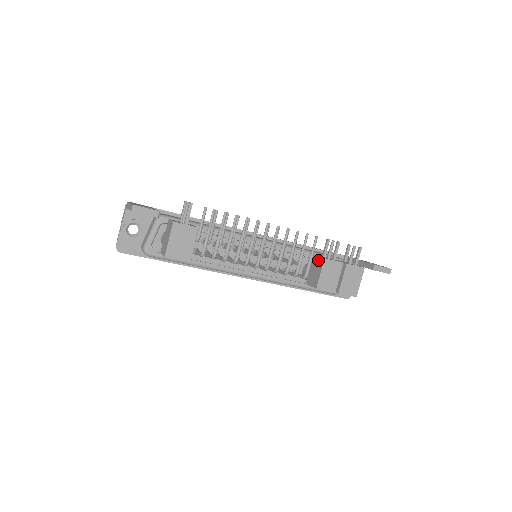
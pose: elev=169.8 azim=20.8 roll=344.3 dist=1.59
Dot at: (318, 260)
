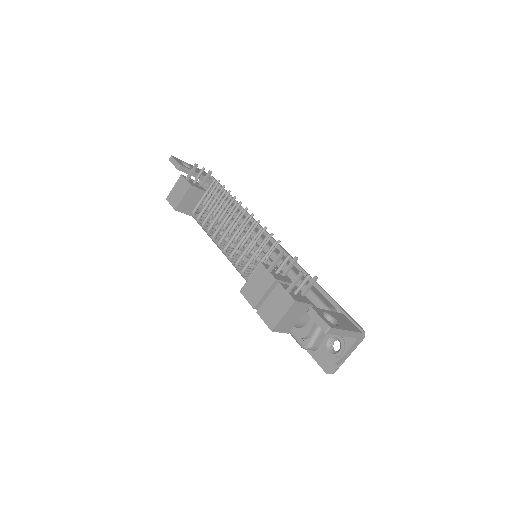
Dot at: occluded
